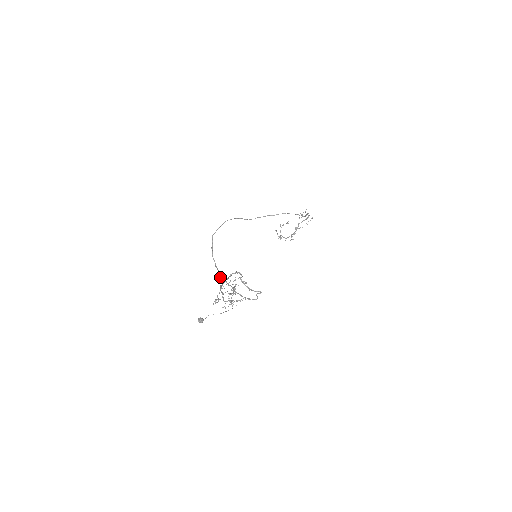
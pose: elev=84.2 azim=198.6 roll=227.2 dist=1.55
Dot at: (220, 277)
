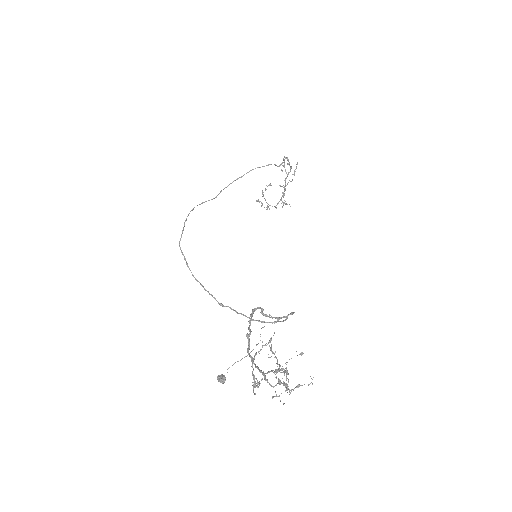
Dot at: occluded
